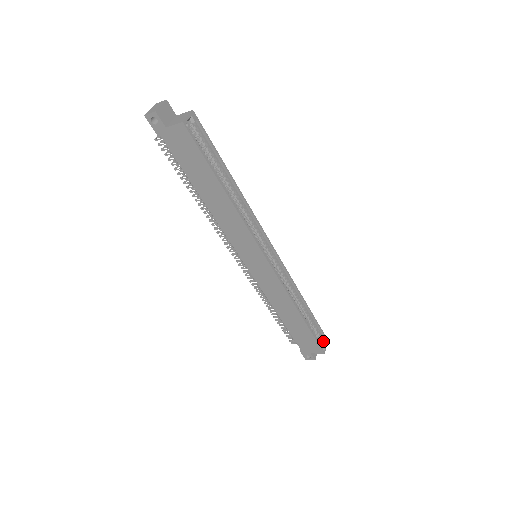
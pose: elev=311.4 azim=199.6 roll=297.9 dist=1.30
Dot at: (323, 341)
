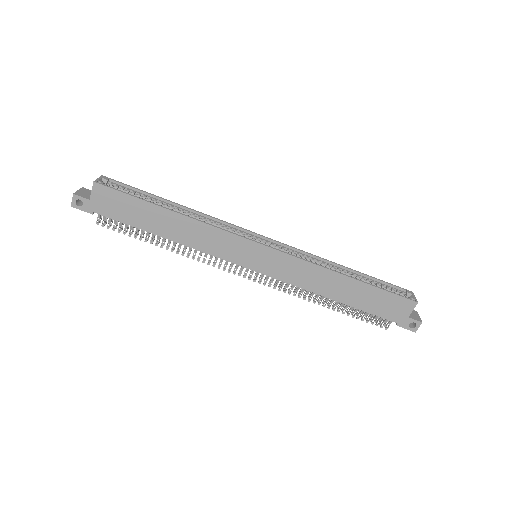
Dot at: (406, 294)
